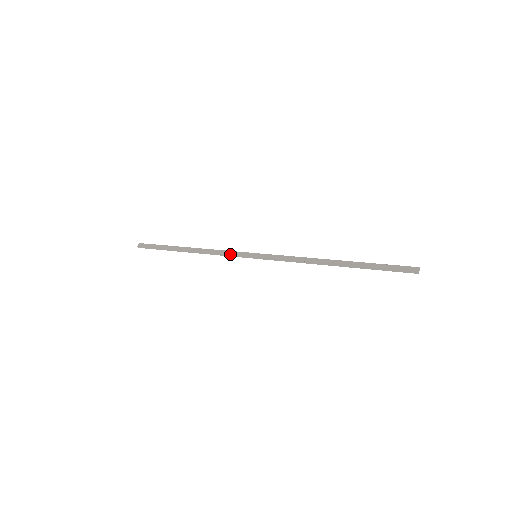
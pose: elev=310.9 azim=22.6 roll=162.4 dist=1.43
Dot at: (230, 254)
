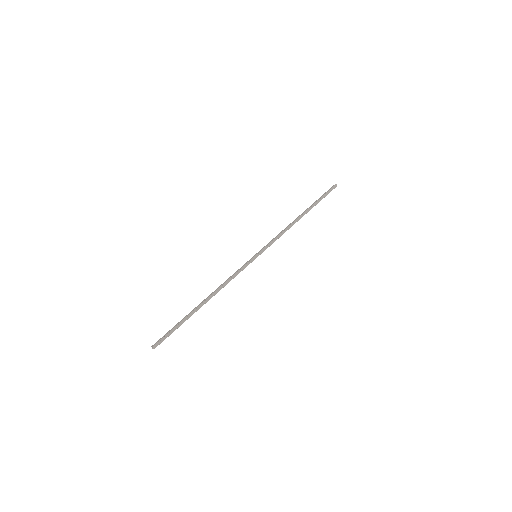
Dot at: (239, 270)
